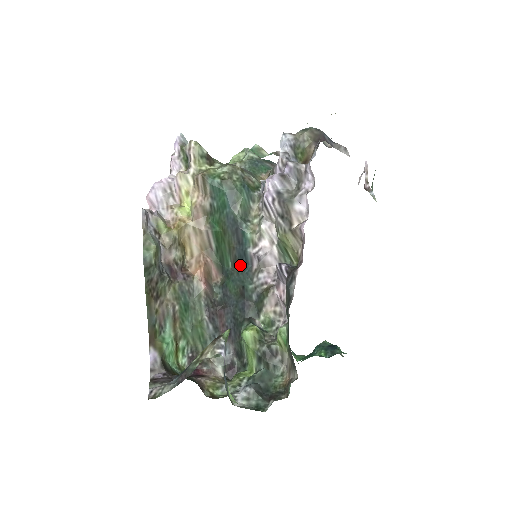
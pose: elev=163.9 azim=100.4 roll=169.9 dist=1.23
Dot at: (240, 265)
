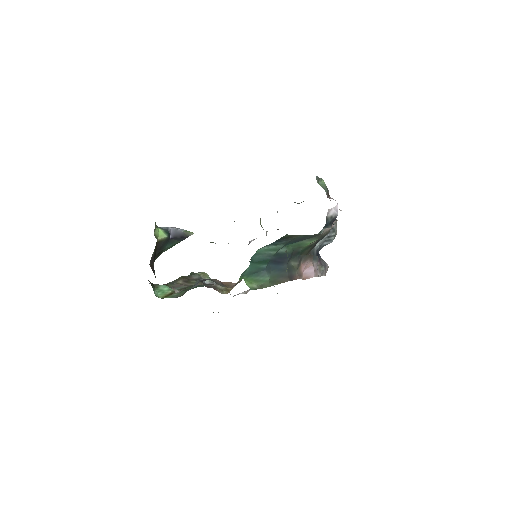
Dot at: occluded
